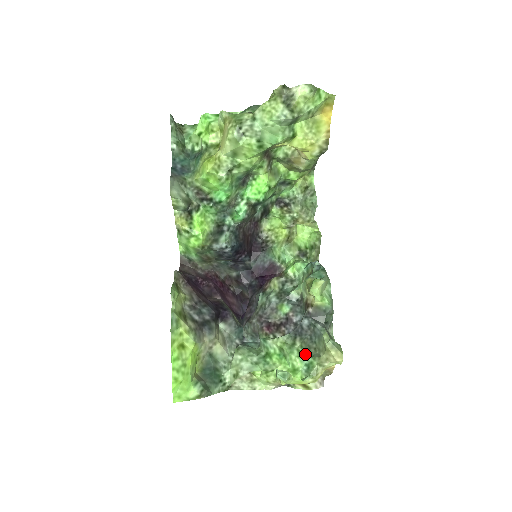
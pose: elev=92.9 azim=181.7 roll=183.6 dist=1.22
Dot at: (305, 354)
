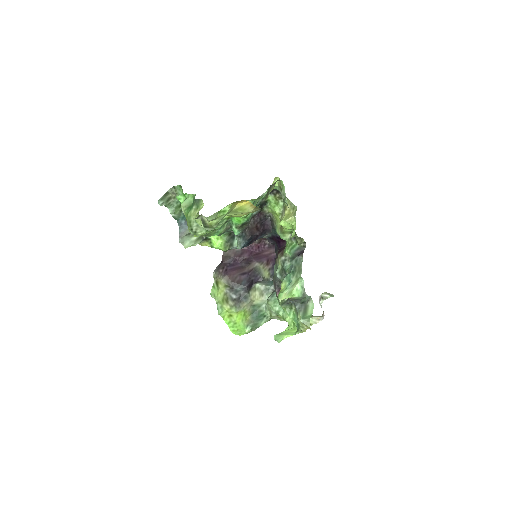
Dot at: (296, 317)
